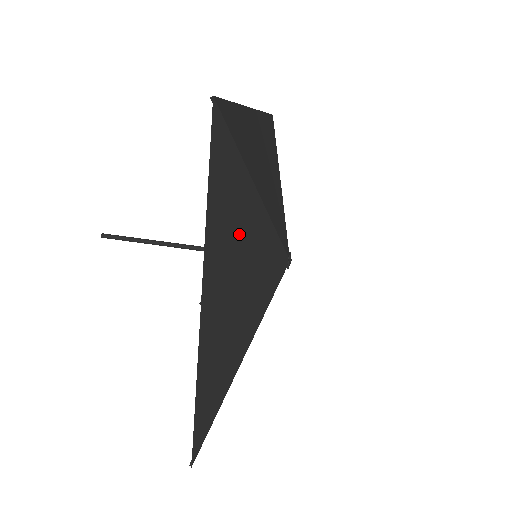
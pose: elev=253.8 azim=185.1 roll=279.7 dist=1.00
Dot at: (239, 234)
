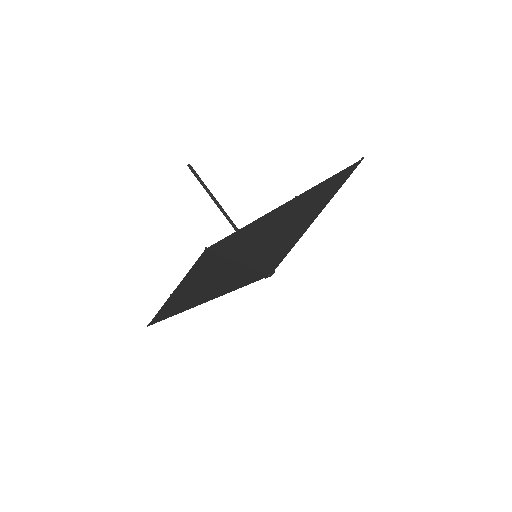
Dot at: (215, 276)
